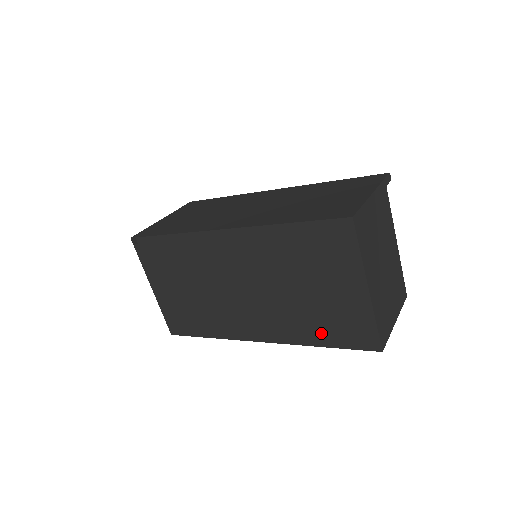
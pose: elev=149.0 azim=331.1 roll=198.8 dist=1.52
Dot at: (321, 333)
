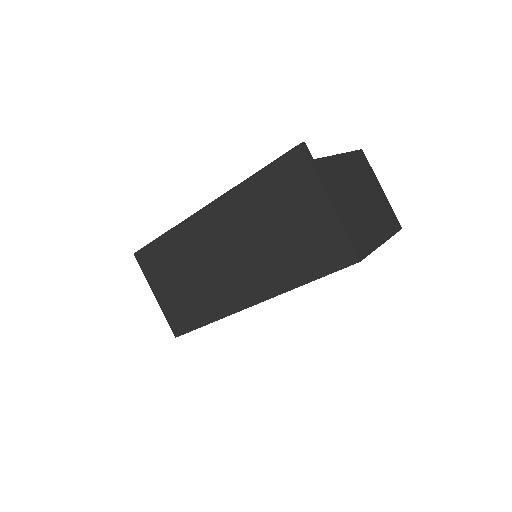
Dot at: occluded
